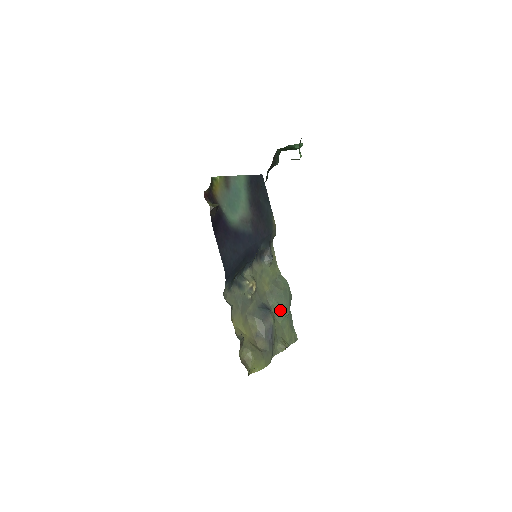
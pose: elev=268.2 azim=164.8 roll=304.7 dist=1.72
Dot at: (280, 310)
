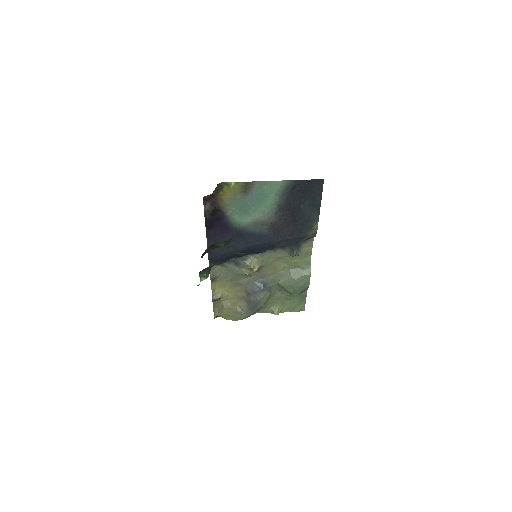
Dot at: (286, 290)
